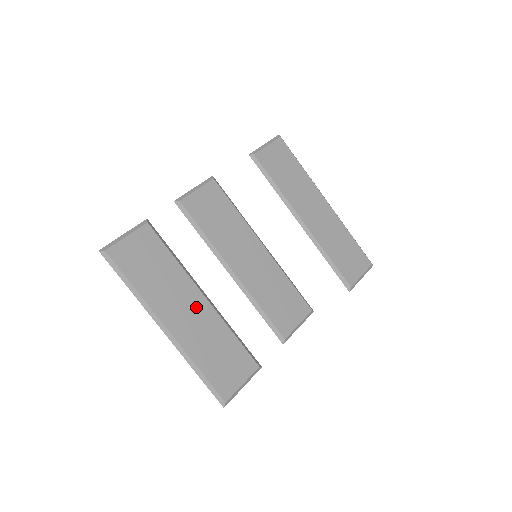
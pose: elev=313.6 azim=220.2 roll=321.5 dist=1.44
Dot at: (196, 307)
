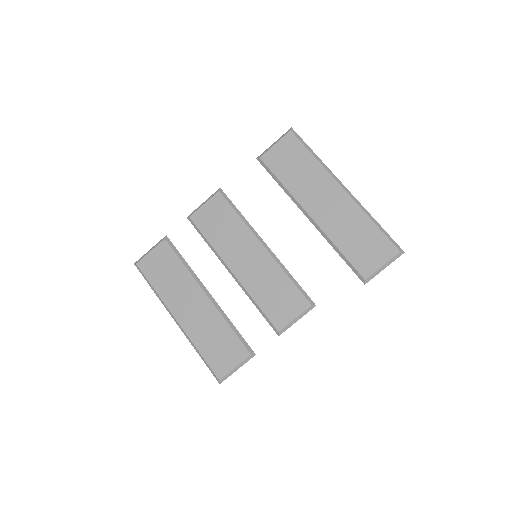
Dot at: (199, 303)
